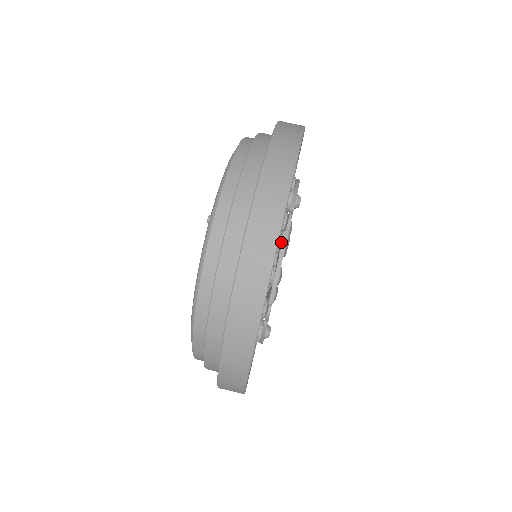
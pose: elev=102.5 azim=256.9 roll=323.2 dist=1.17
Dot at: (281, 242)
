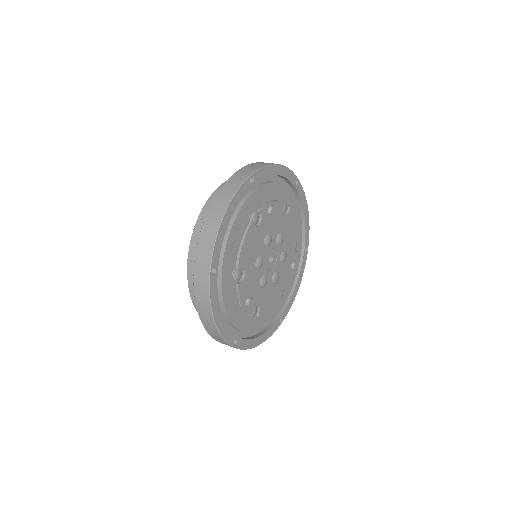
Dot at: occluded
